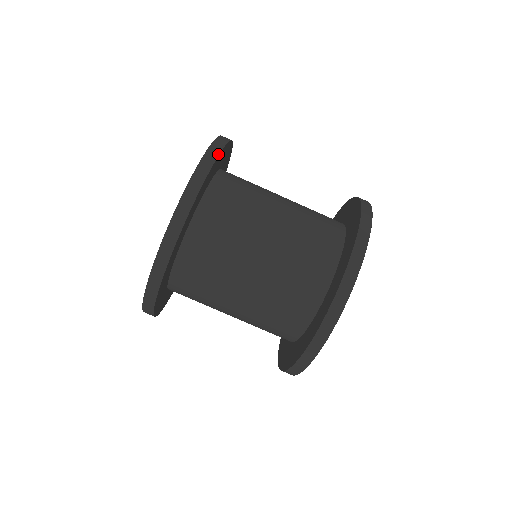
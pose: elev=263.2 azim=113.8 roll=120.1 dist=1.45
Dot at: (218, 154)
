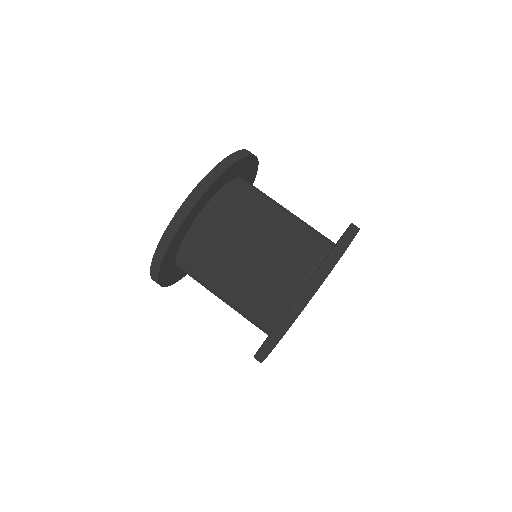
Dot at: (258, 163)
